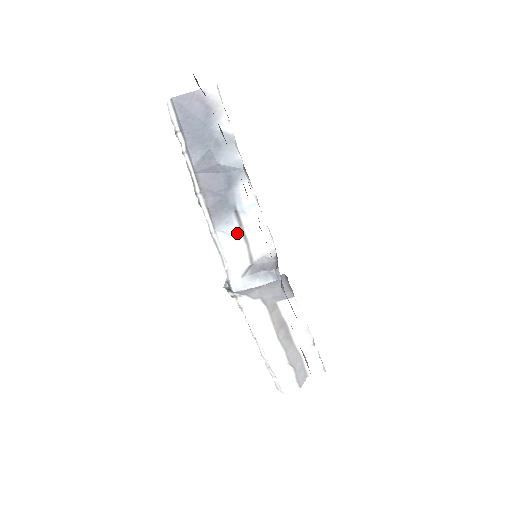
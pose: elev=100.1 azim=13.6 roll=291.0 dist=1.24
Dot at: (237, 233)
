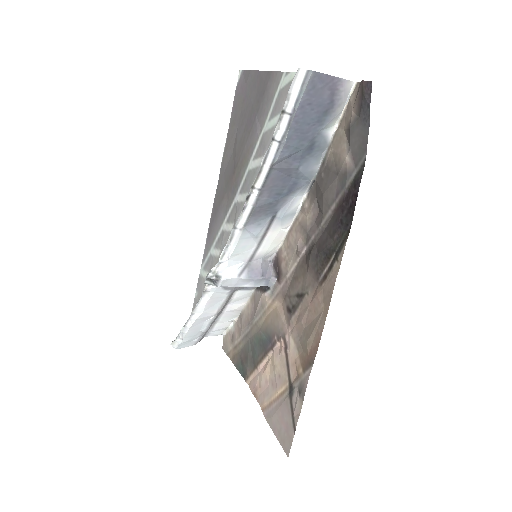
Dot at: (259, 235)
